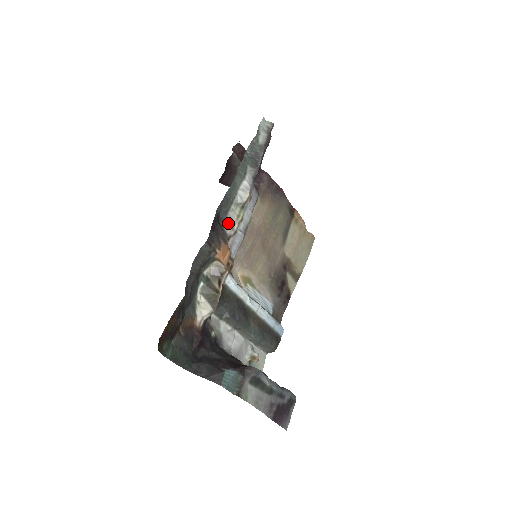
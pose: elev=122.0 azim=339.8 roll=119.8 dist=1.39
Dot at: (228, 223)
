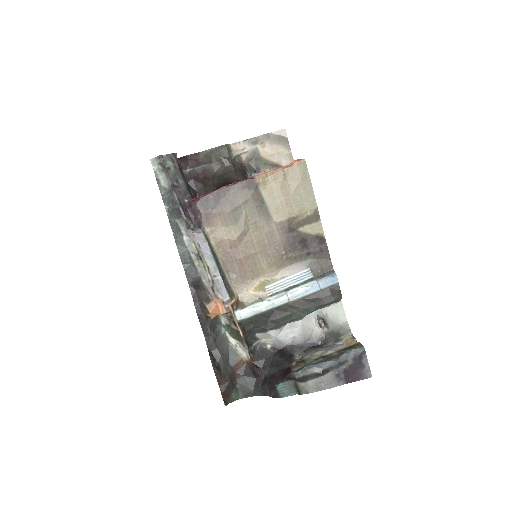
Dot at: (204, 278)
